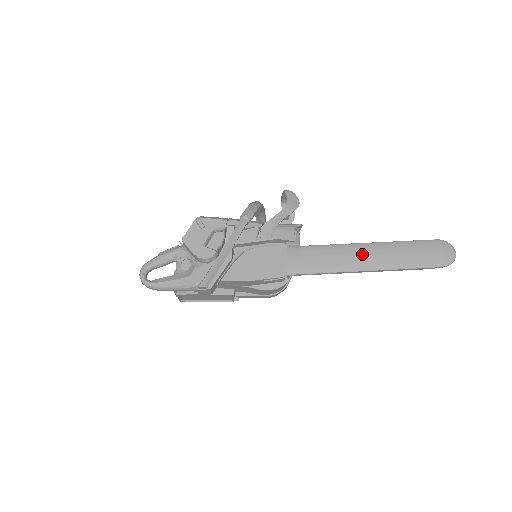
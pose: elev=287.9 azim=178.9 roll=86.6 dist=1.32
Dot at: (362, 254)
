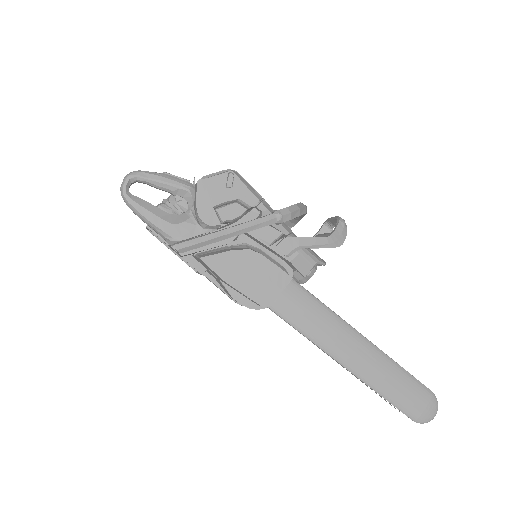
Dot at: (354, 347)
